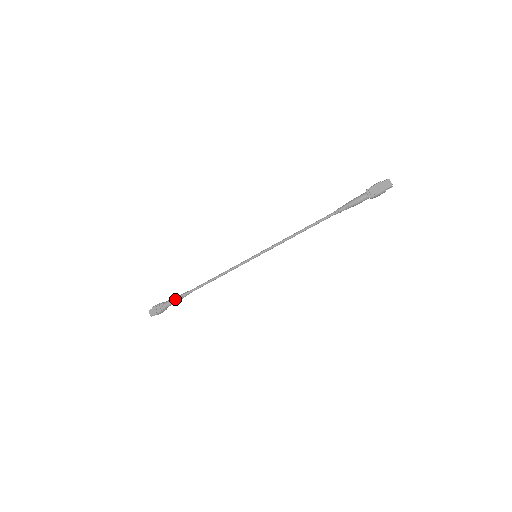
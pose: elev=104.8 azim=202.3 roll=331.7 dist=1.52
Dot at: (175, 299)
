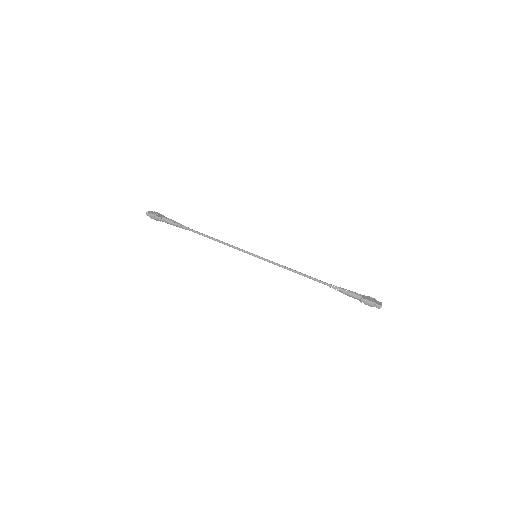
Dot at: occluded
